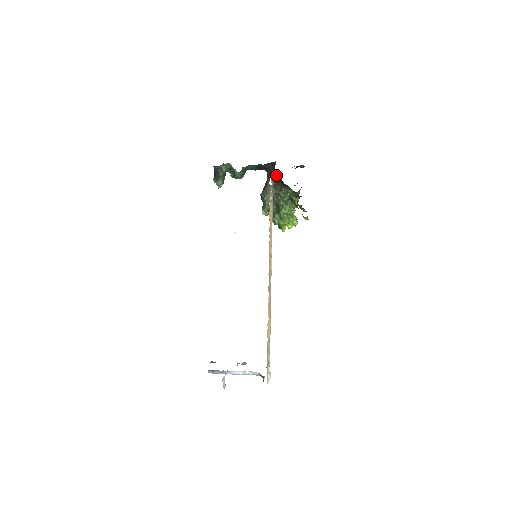
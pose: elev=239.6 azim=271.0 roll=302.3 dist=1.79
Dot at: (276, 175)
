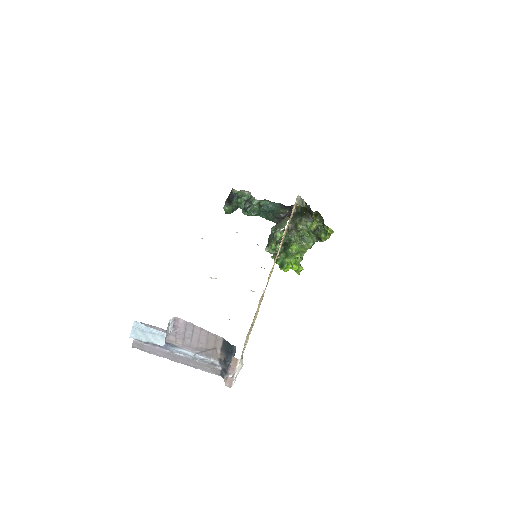
Dot at: occluded
